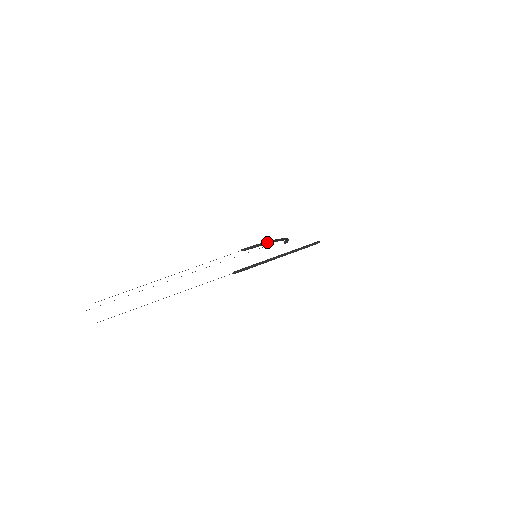
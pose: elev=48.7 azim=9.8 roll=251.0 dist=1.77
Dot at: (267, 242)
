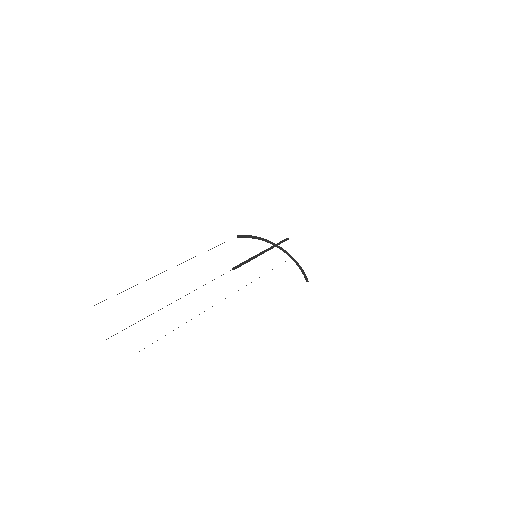
Dot at: (266, 241)
